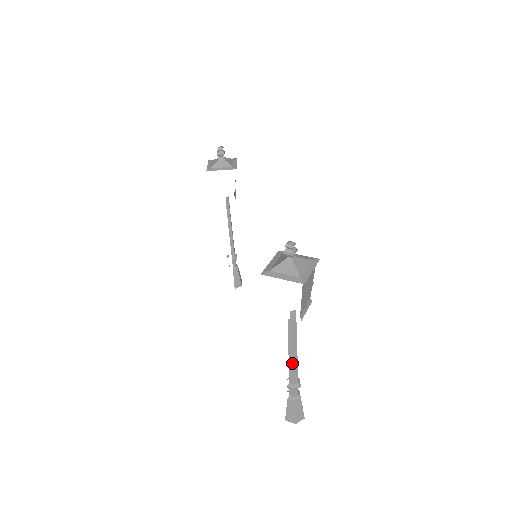
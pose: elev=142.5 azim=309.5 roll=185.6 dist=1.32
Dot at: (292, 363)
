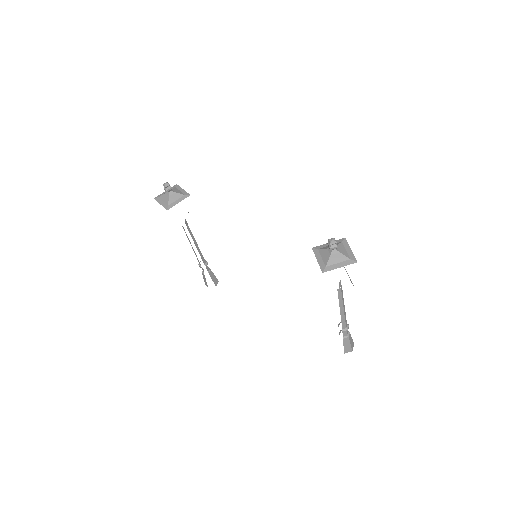
Dot at: (343, 315)
